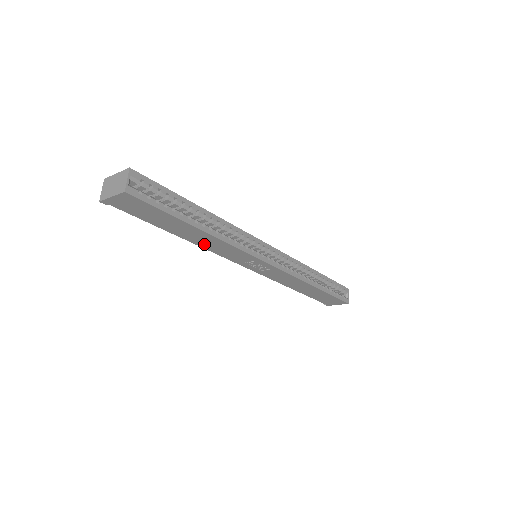
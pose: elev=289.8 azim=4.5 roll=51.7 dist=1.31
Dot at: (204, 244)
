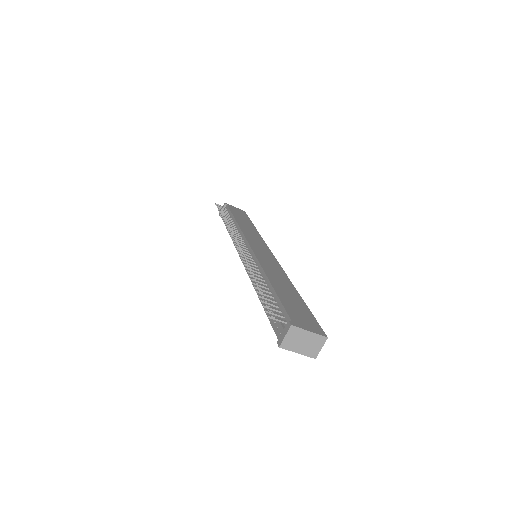
Dot at: occluded
